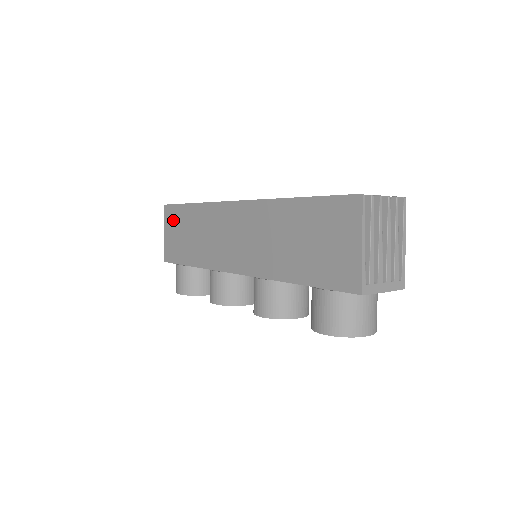
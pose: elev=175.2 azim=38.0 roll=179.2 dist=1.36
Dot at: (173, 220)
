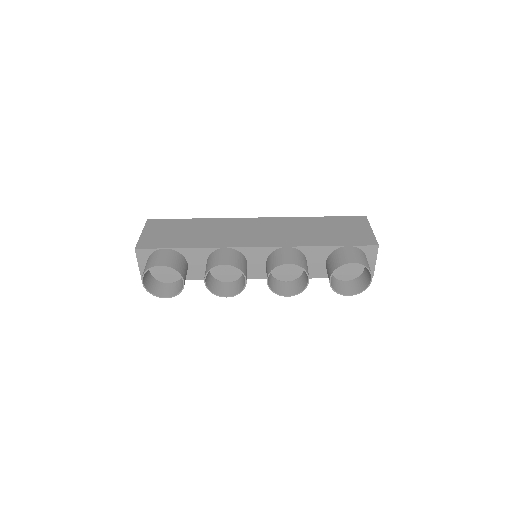
Dot at: (162, 226)
